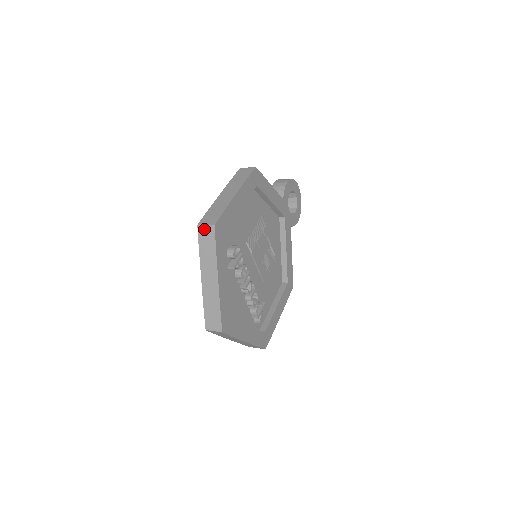
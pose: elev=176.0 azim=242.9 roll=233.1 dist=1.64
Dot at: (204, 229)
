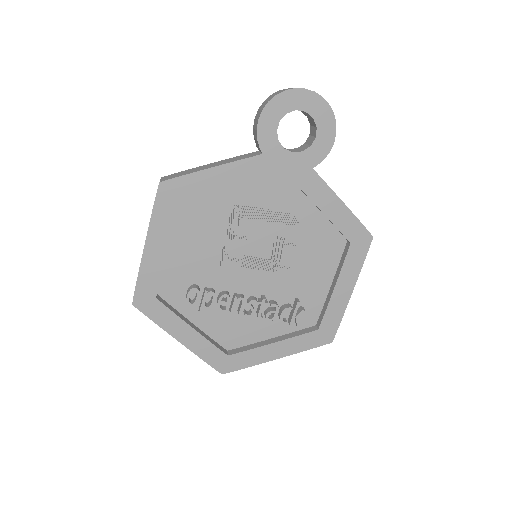
Dot at: occluded
